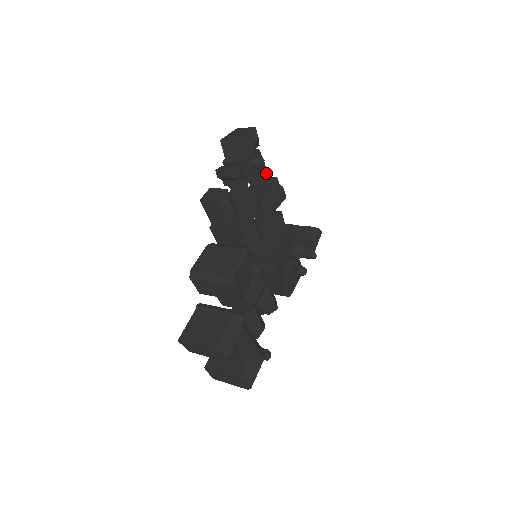
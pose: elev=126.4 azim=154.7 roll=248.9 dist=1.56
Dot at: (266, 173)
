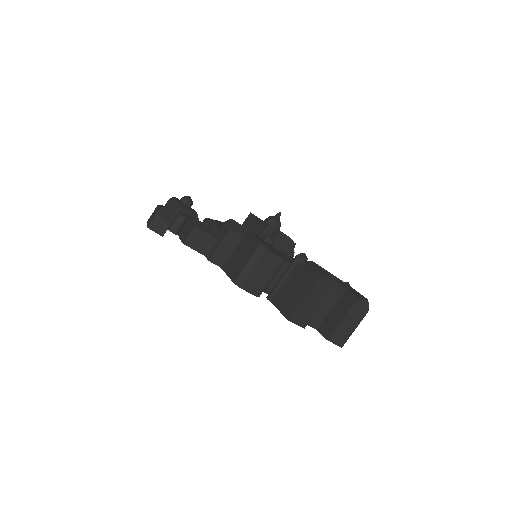
Dot at: occluded
